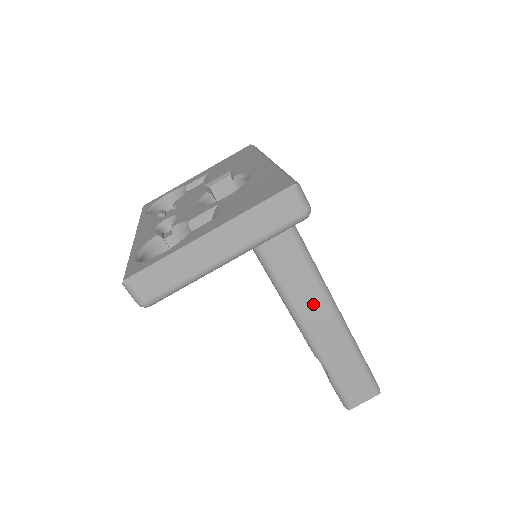
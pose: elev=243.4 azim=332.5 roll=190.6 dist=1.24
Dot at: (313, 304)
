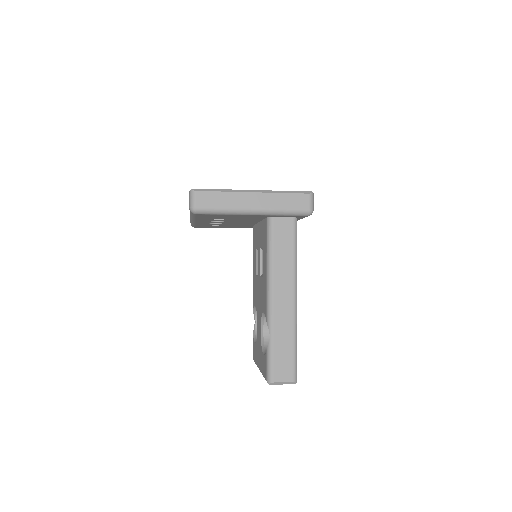
Dot at: (285, 280)
